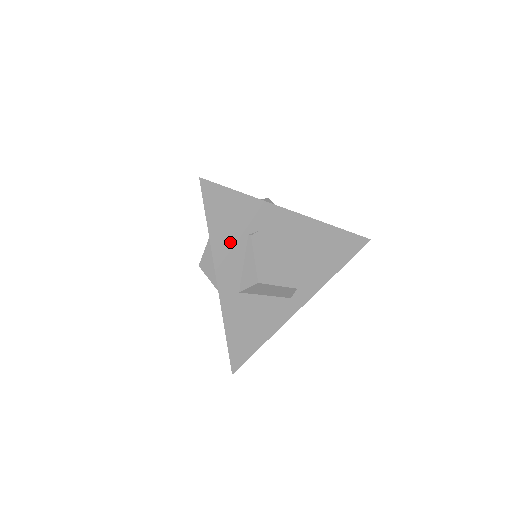
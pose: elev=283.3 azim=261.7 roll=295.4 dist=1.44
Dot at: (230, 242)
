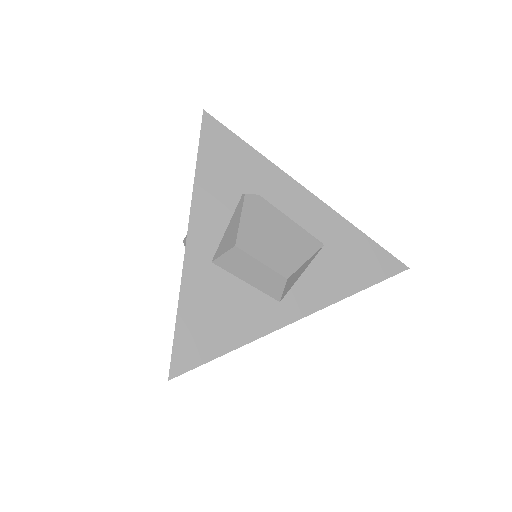
Dot at: (218, 194)
